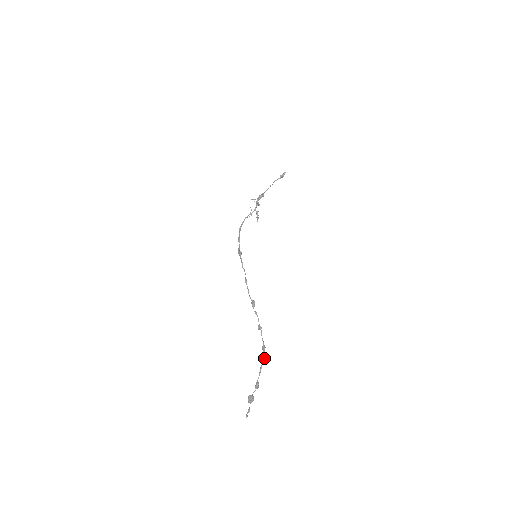
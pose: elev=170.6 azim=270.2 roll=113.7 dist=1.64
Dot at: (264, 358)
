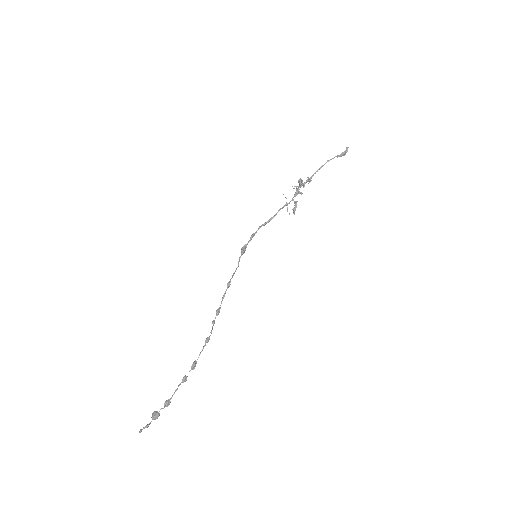
Dot at: (184, 376)
